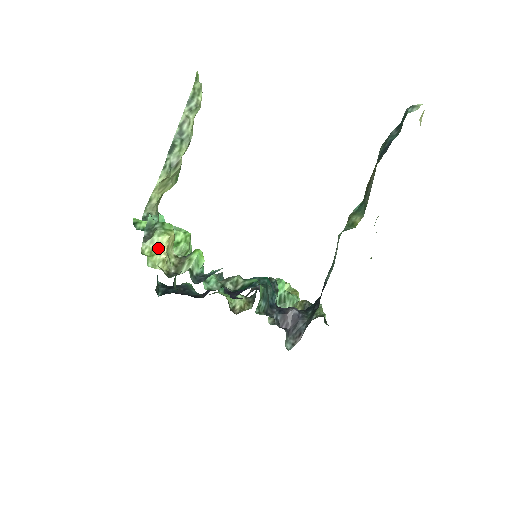
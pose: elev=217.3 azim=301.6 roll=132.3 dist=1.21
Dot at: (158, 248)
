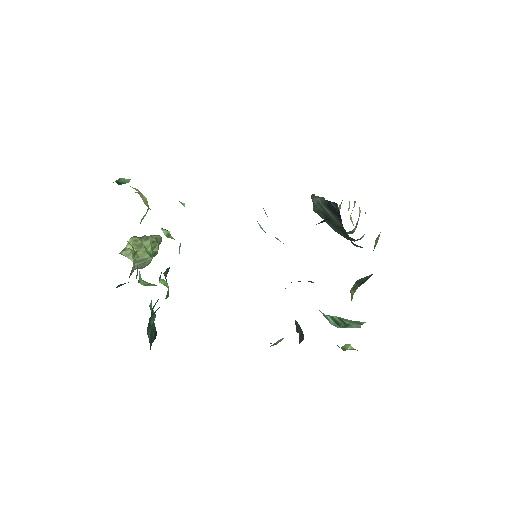
Dot at: occluded
